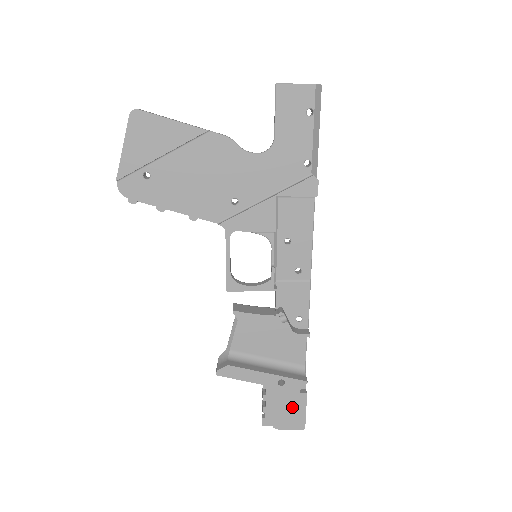
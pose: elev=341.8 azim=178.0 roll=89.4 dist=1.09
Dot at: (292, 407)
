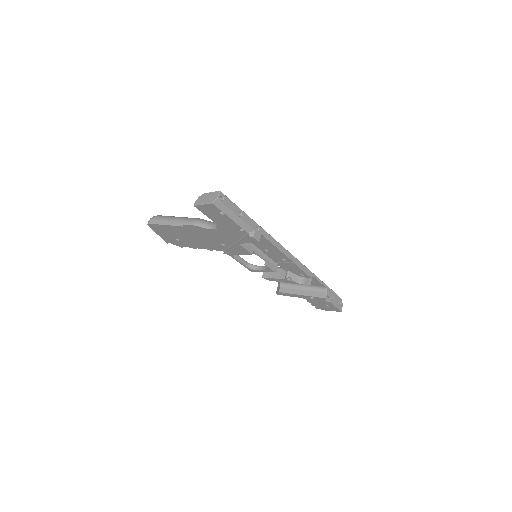
Dot at: (326, 305)
